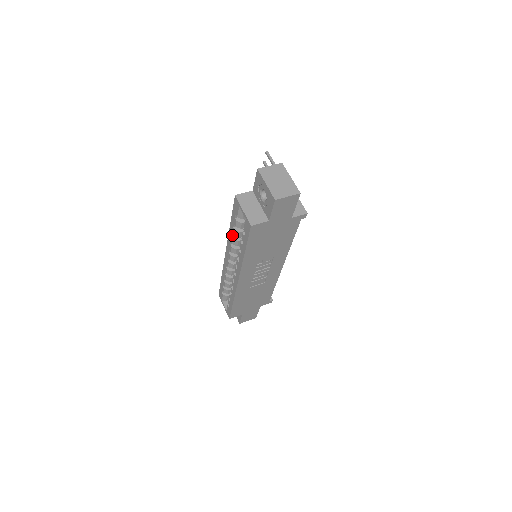
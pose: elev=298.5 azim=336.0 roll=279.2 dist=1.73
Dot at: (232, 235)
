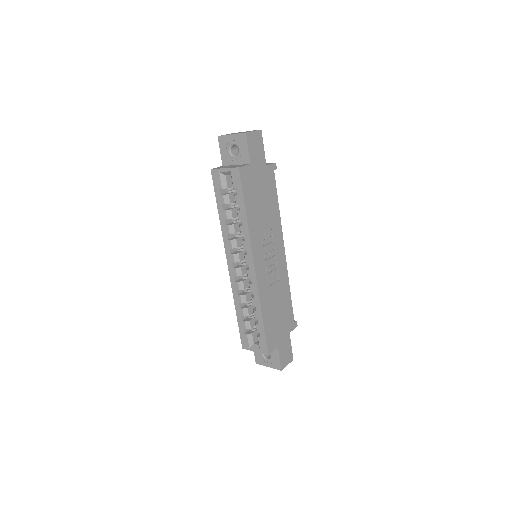
Dot at: (225, 224)
